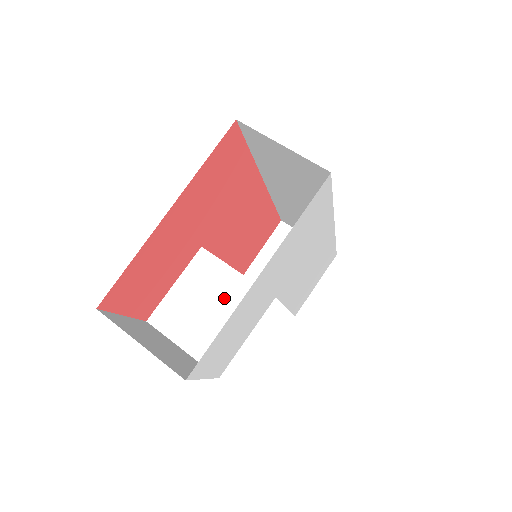
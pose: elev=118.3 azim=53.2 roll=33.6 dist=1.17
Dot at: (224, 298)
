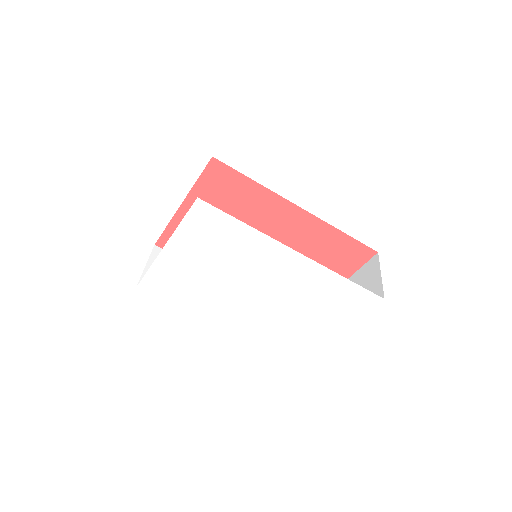
Dot at: occluded
